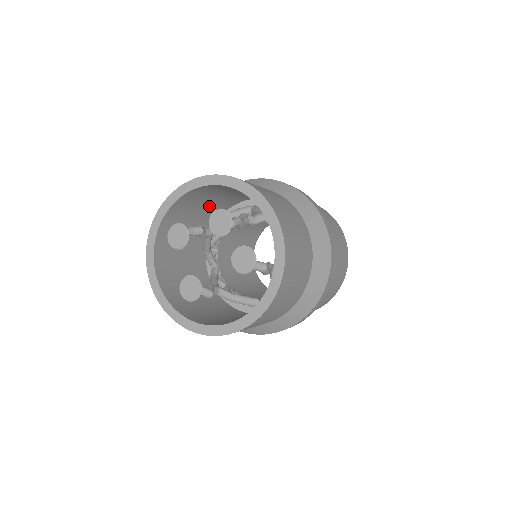
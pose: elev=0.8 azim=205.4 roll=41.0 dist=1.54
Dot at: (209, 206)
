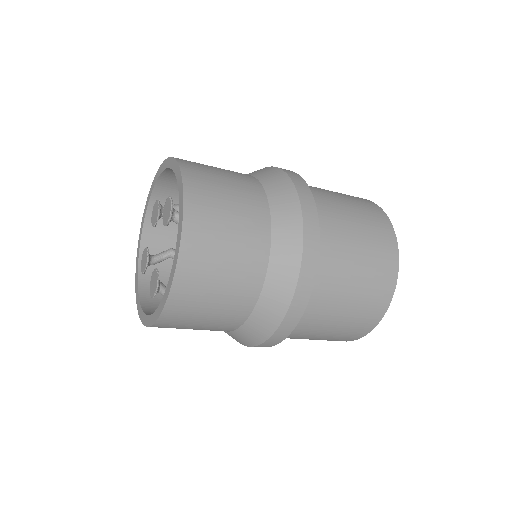
Dot at: occluded
